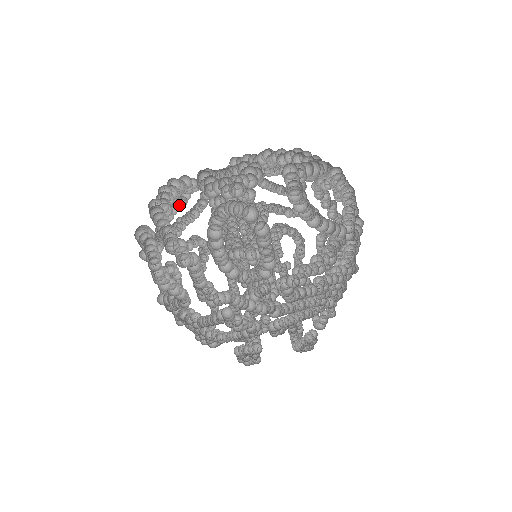
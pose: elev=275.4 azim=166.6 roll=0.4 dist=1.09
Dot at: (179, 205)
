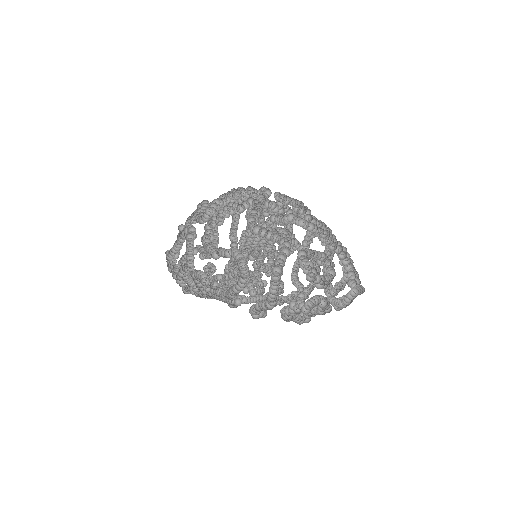
Dot at: (237, 209)
